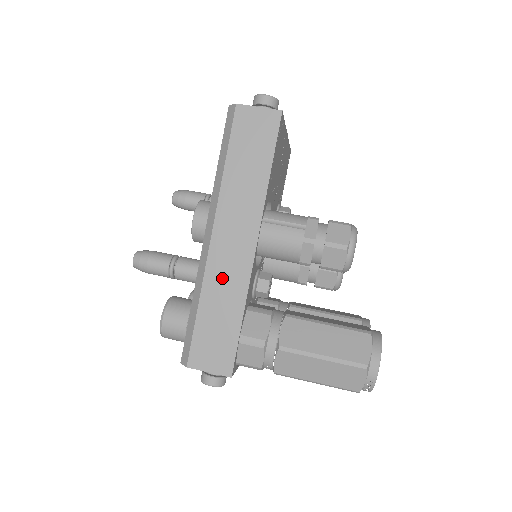
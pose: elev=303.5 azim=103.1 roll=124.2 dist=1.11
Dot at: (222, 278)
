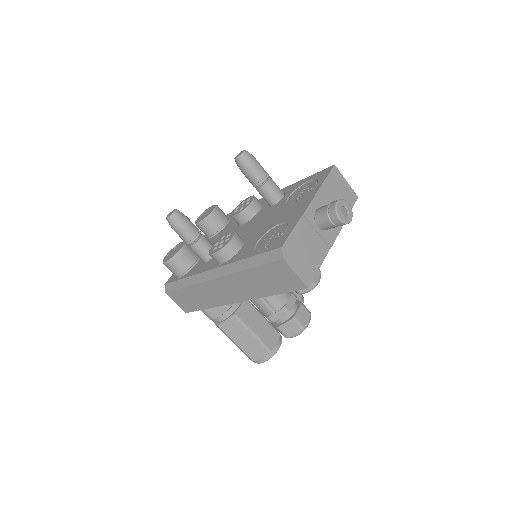
Dot at: (207, 293)
